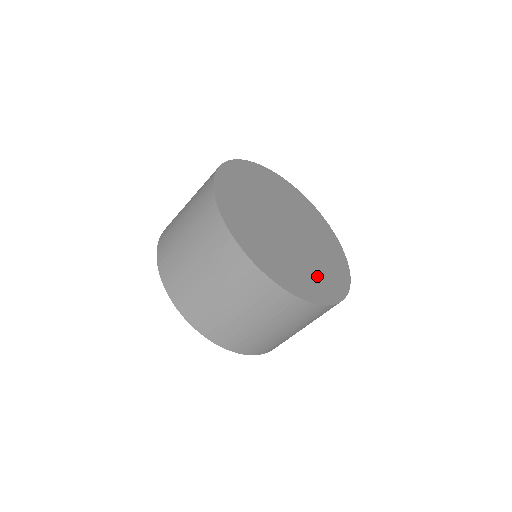
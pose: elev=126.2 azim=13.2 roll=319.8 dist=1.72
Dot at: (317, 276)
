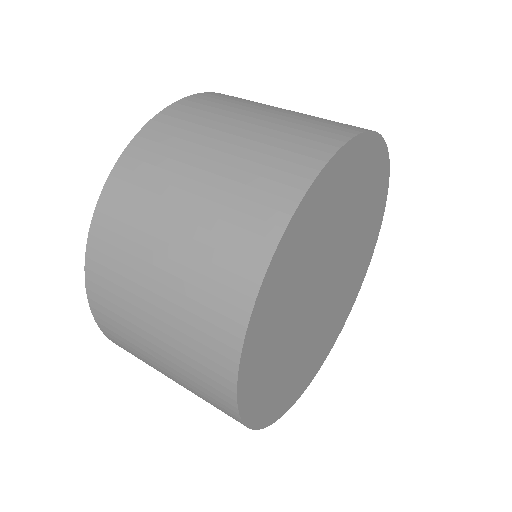
Dot at: (295, 374)
